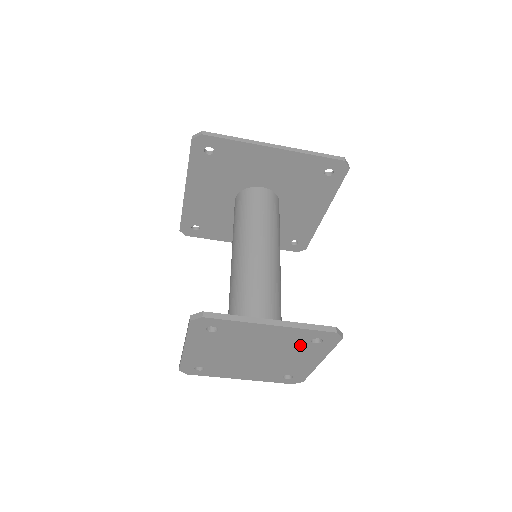
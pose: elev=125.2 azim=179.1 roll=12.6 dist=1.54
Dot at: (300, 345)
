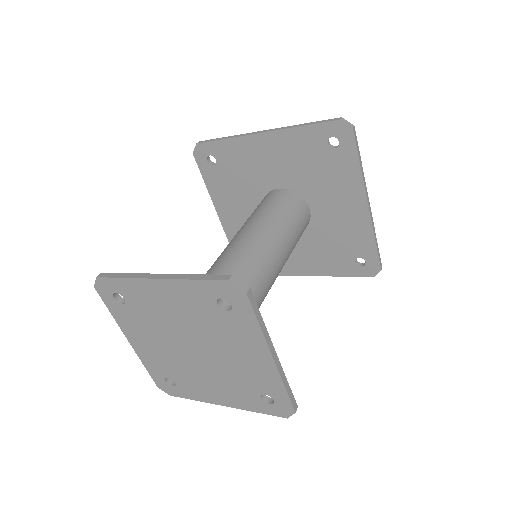
Dot at: (248, 386)
